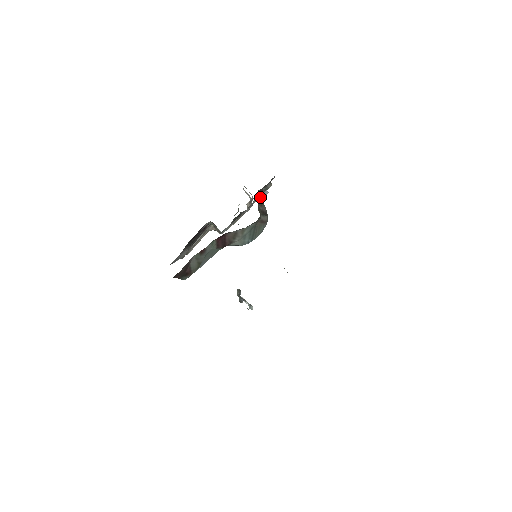
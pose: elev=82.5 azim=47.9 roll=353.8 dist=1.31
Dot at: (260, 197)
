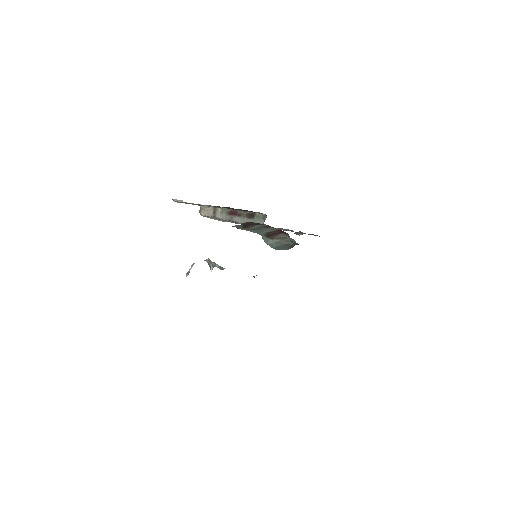
Dot at: occluded
